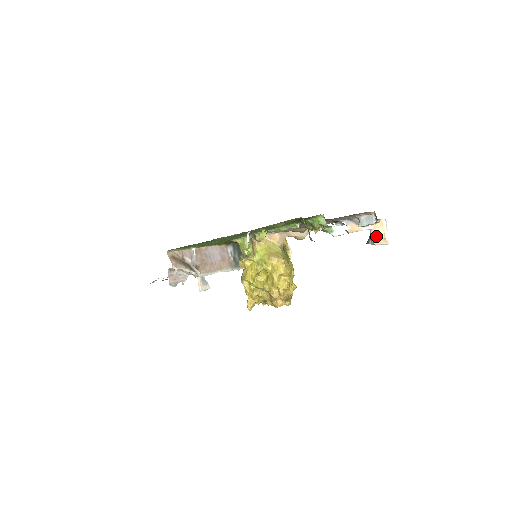
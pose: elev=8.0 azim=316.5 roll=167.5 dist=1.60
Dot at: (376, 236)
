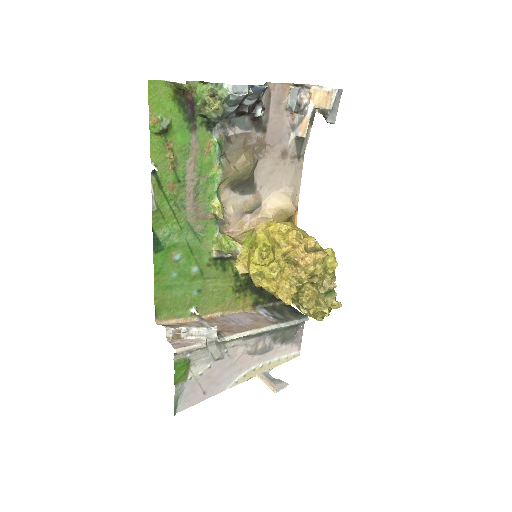
Dot at: (322, 103)
